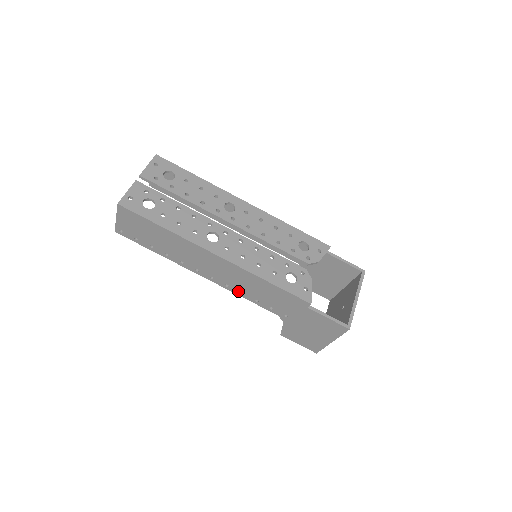
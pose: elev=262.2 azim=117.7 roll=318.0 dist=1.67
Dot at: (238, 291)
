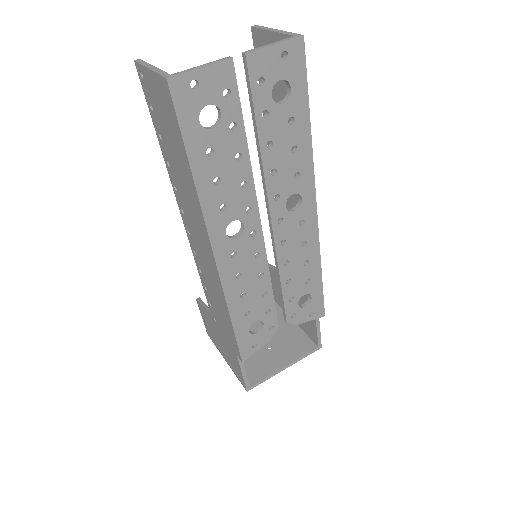
Dot at: (199, 266)
